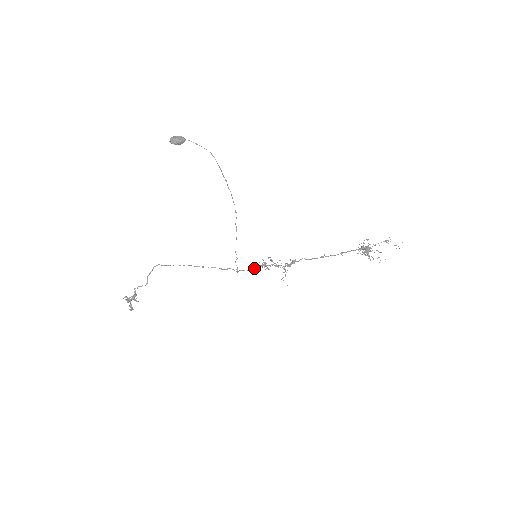
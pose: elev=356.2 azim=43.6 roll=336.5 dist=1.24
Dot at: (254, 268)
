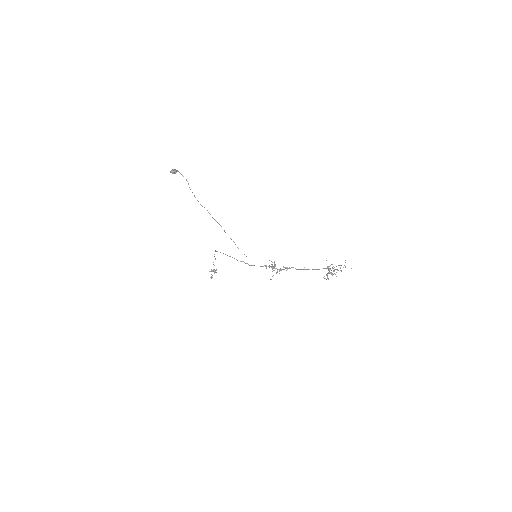
Dot at: (262, 266)
